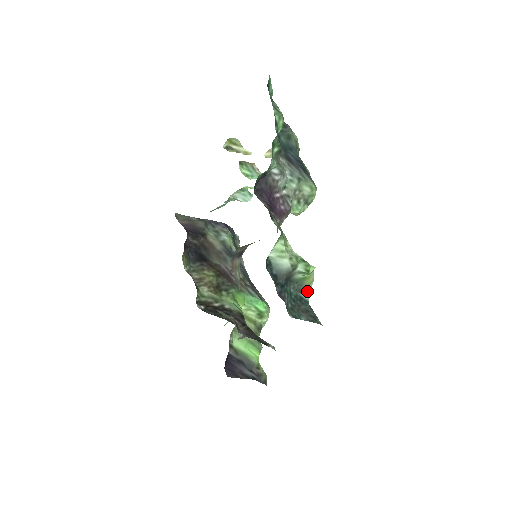
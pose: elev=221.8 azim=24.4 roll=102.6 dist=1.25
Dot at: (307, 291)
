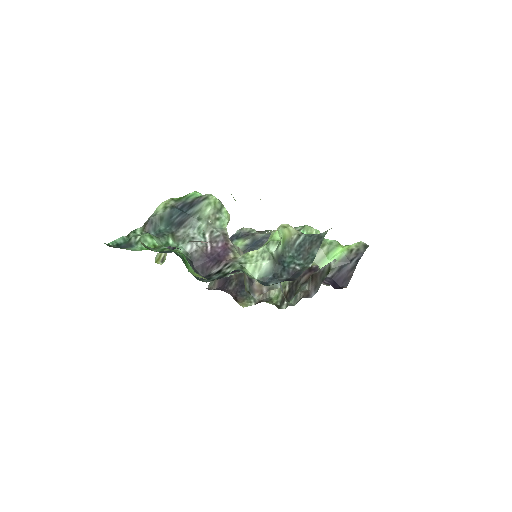
Dot at: (295, 236)
